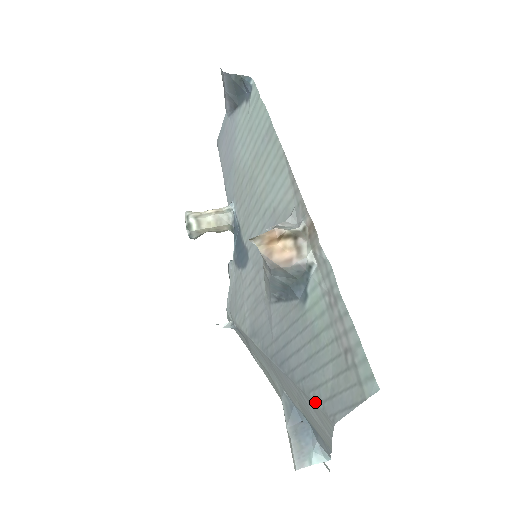
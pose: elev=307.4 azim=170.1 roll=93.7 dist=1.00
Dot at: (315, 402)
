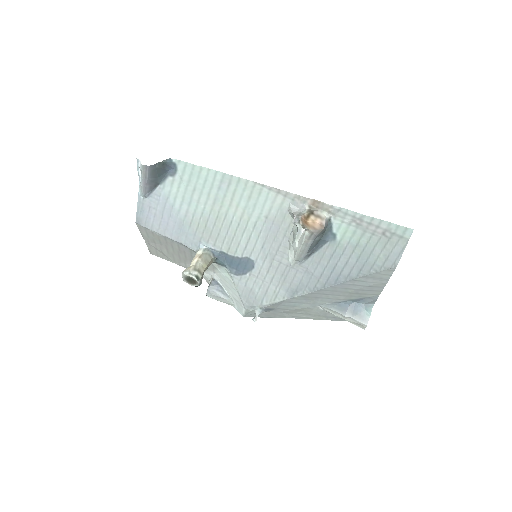
Dot at: (377, 271)
